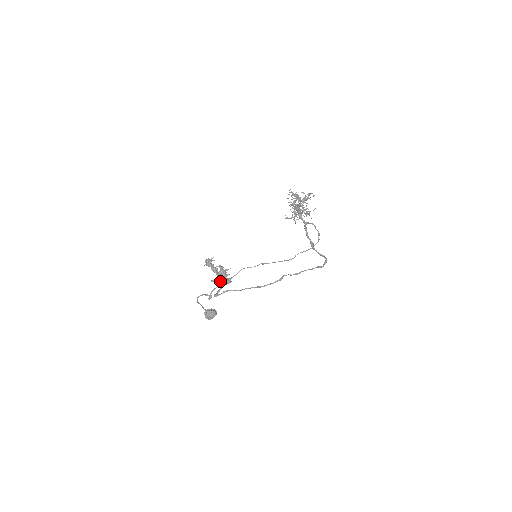
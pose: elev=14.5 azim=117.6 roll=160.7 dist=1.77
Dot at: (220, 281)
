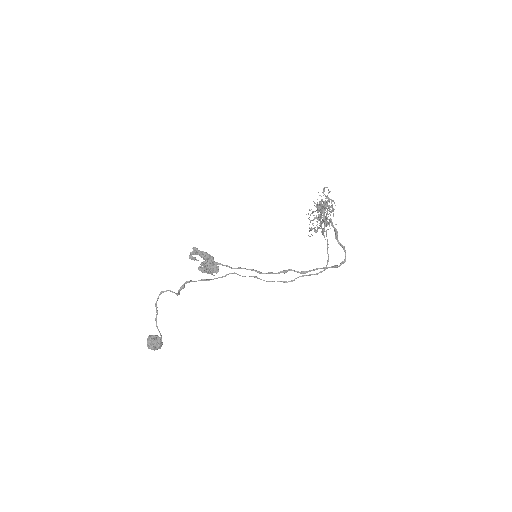
Dot at: (210, 258)
